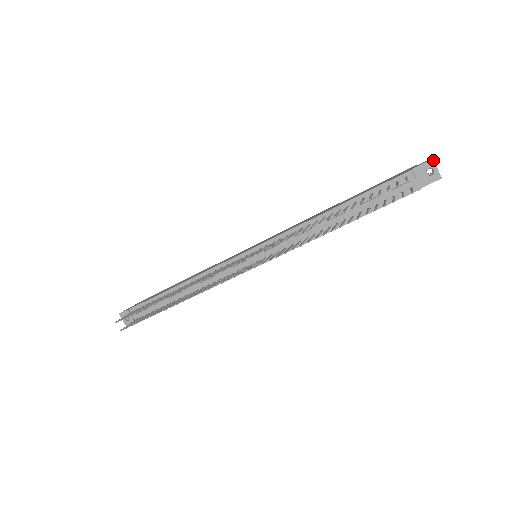
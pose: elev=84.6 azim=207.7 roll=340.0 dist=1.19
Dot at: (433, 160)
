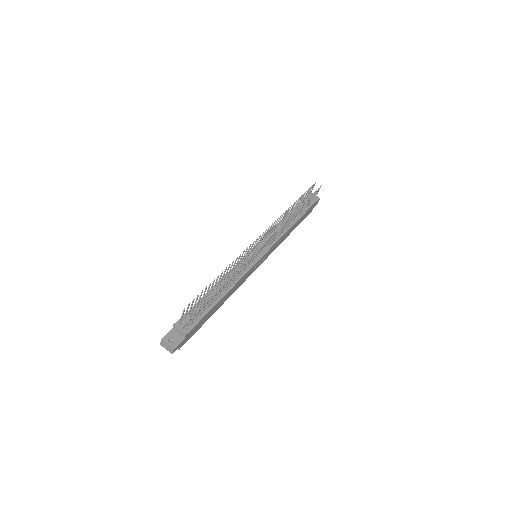
Dot at: (312, 193)
